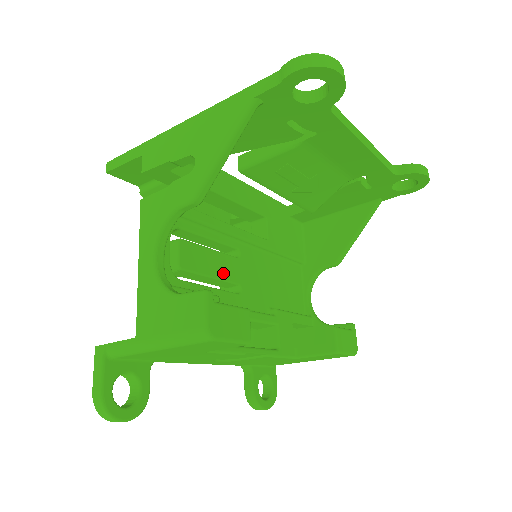
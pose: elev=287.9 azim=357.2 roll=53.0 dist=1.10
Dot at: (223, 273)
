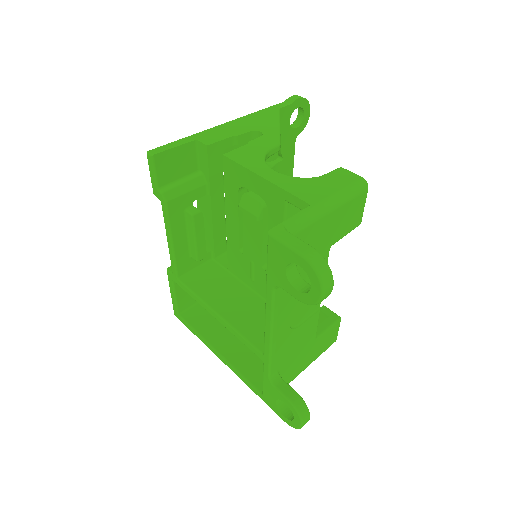
Dot at: occluded
